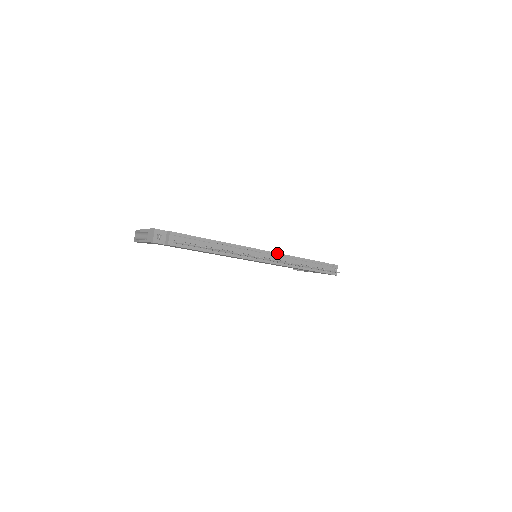
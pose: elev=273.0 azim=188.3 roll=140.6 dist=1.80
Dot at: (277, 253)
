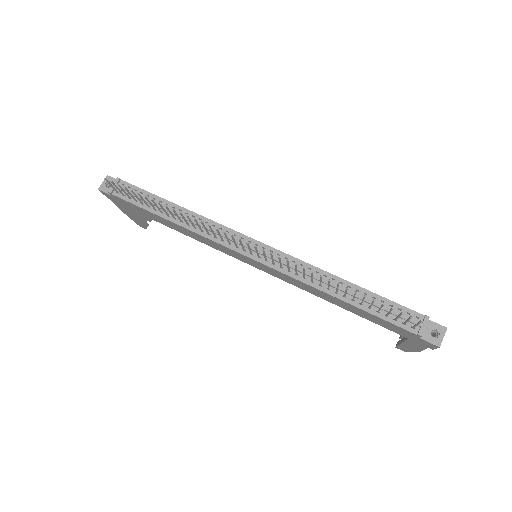
Dot at: (285, 253)
